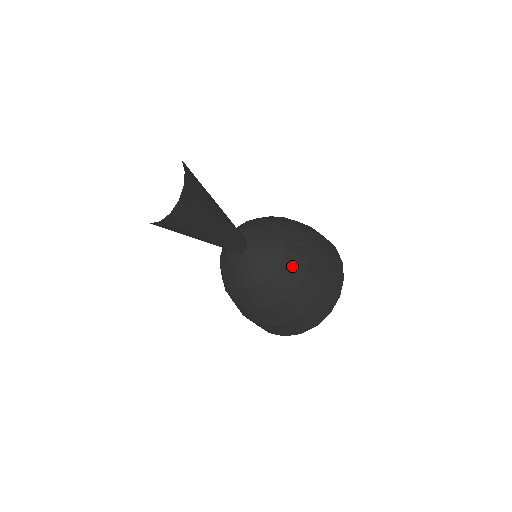
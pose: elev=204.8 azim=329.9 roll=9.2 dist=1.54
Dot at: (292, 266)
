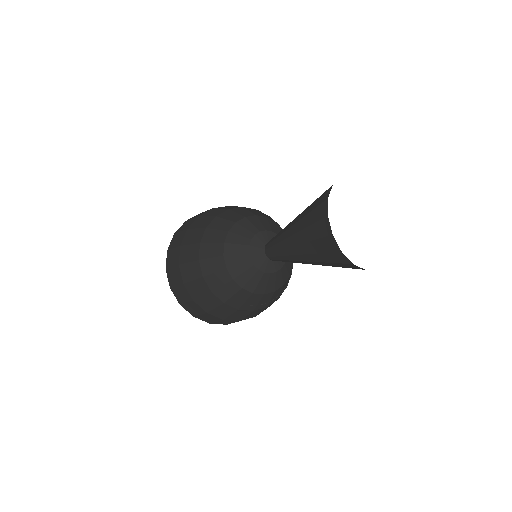
Dot at: occluded
